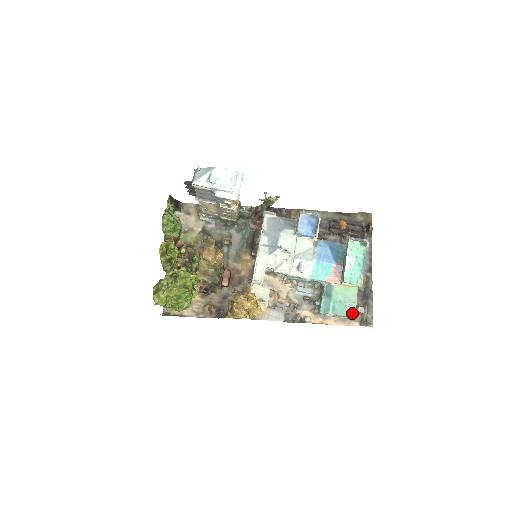
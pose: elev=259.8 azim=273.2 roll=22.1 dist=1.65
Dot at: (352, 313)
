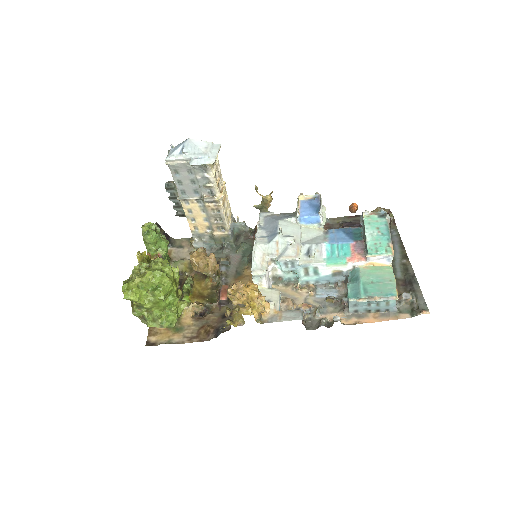
Dot at: (392, 292)
